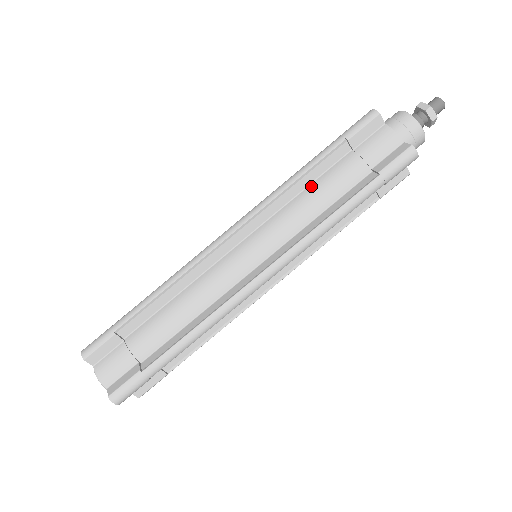
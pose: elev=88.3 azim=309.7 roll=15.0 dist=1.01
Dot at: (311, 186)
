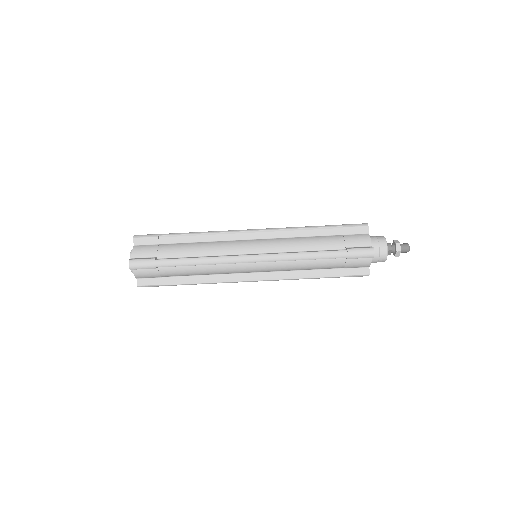
Dot at: (309, 237)
